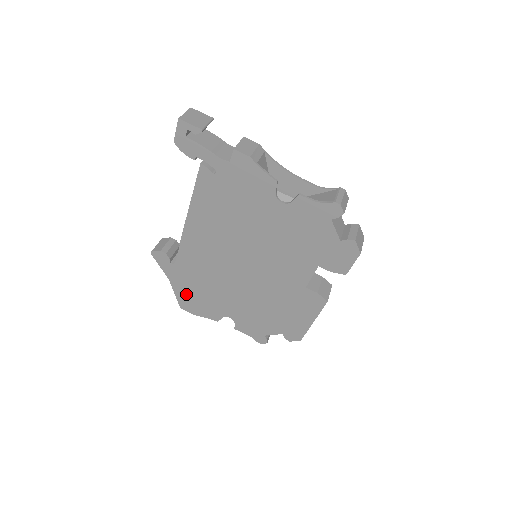
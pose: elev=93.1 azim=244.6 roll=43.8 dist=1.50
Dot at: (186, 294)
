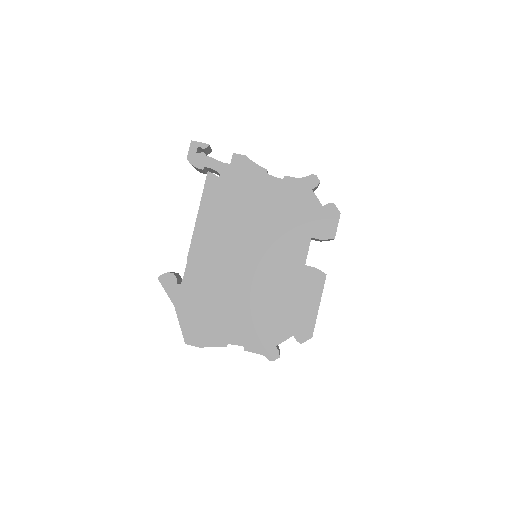
Dot at: (192, 320)
